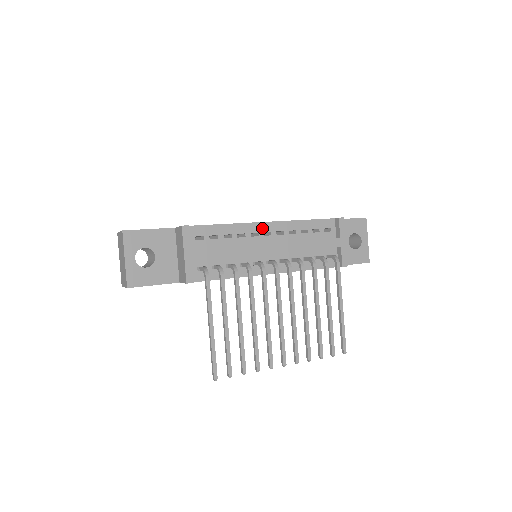
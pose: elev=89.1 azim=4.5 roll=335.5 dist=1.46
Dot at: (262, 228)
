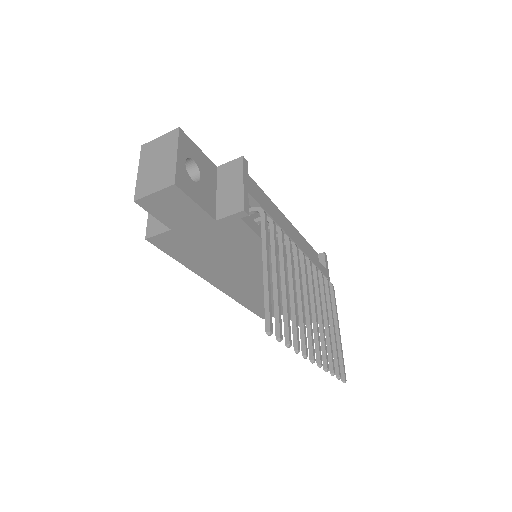
Dot at: (282, 218)
